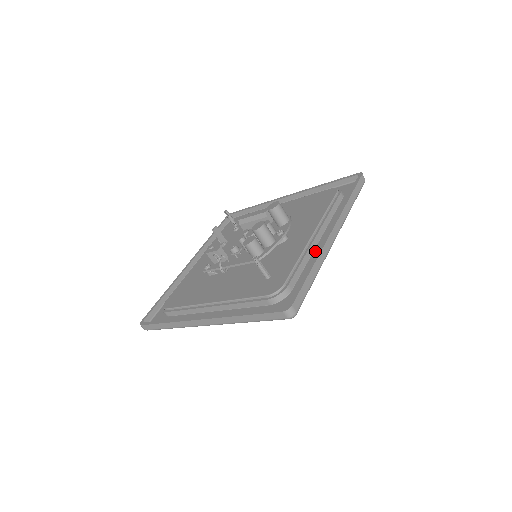
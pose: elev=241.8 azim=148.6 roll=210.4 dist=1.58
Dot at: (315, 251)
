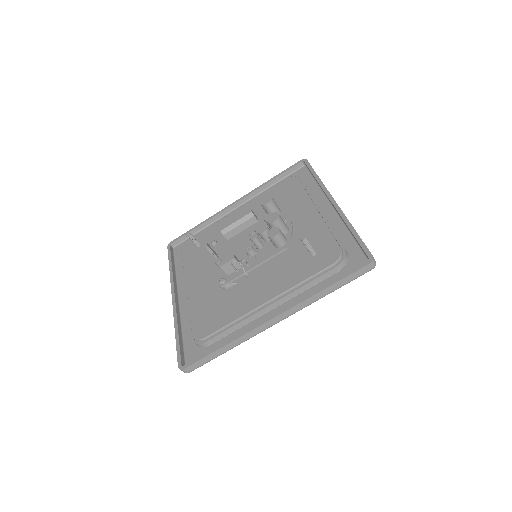
Dot at: (331, 221)
